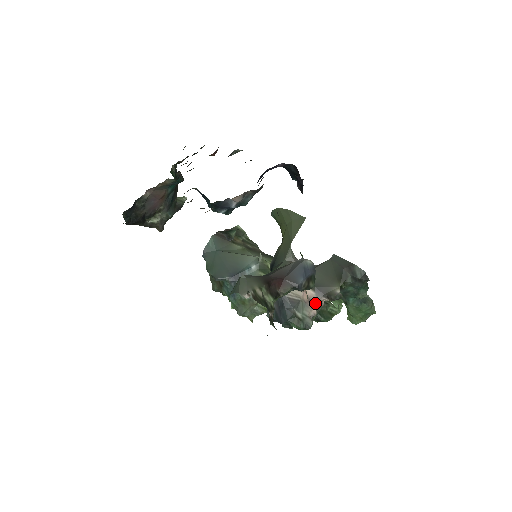
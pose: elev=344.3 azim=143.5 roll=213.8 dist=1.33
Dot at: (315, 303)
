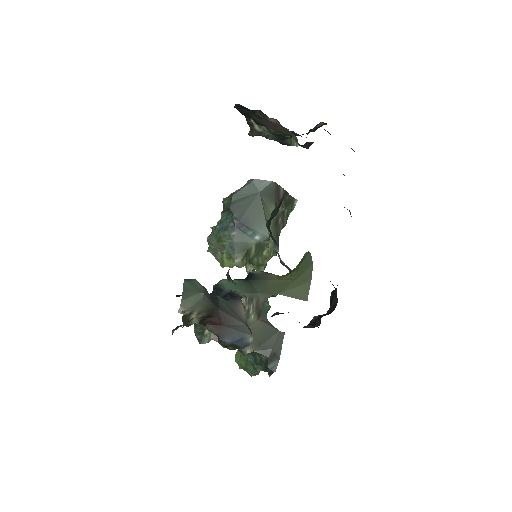
Dot at: occluded
